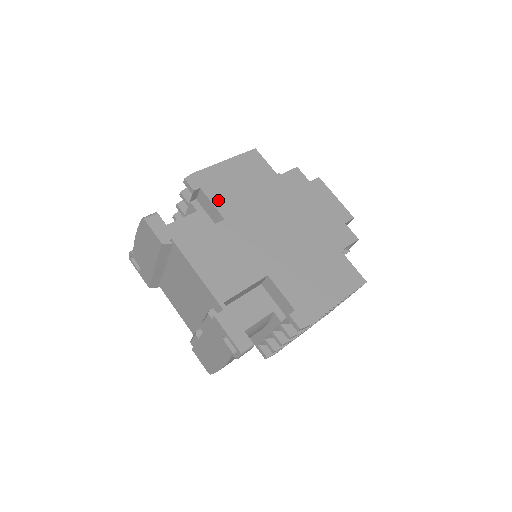
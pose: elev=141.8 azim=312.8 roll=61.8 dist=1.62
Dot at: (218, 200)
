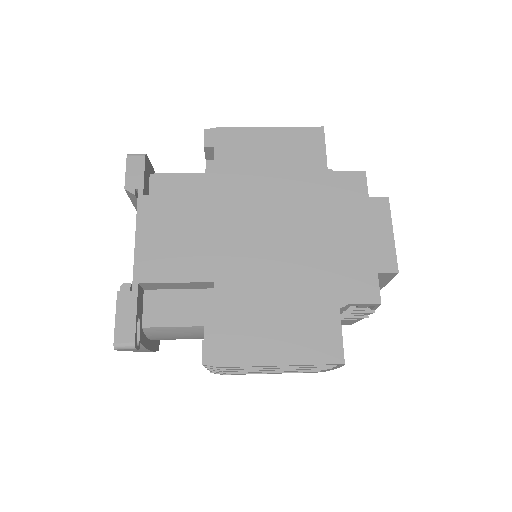
Dot at: (224, 169)
